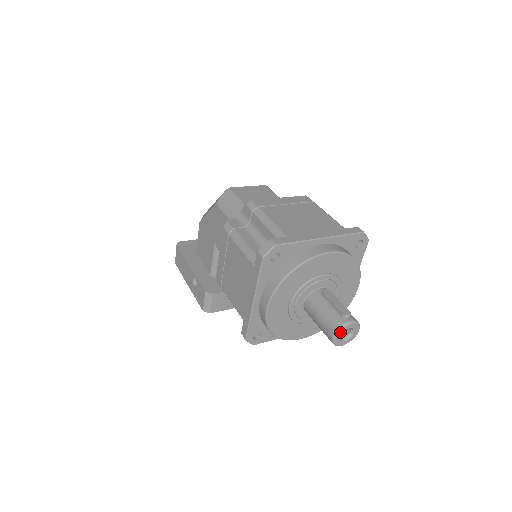
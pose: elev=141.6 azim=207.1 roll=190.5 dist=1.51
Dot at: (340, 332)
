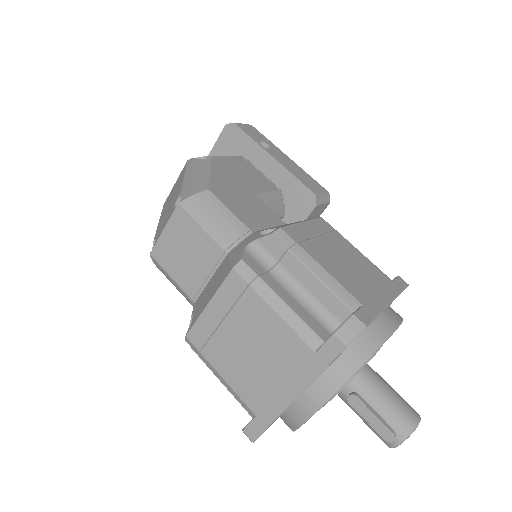
Dot at: occluded
